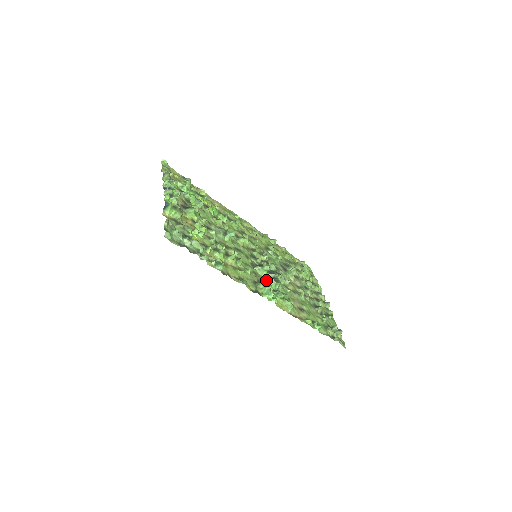
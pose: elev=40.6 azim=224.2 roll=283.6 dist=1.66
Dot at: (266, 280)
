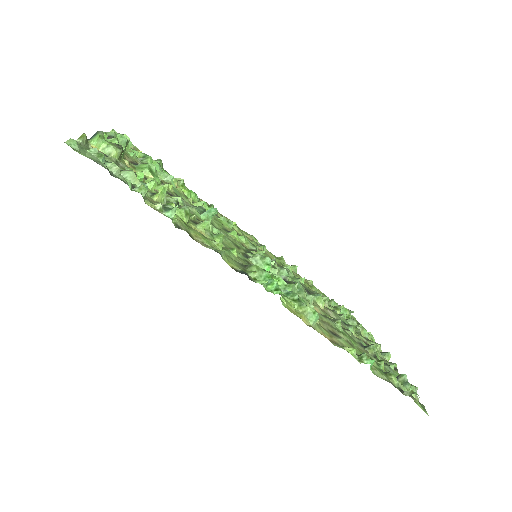
Dot at: occluded
